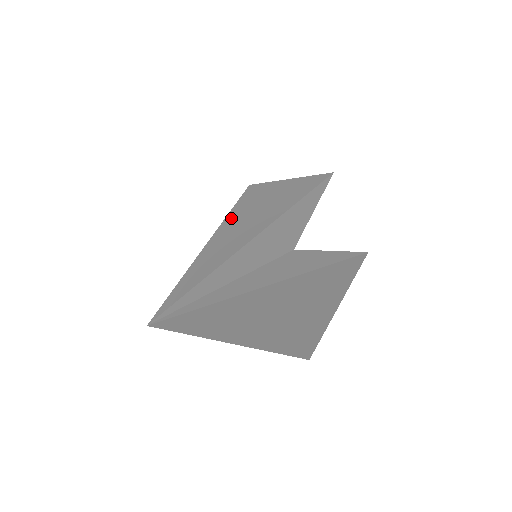
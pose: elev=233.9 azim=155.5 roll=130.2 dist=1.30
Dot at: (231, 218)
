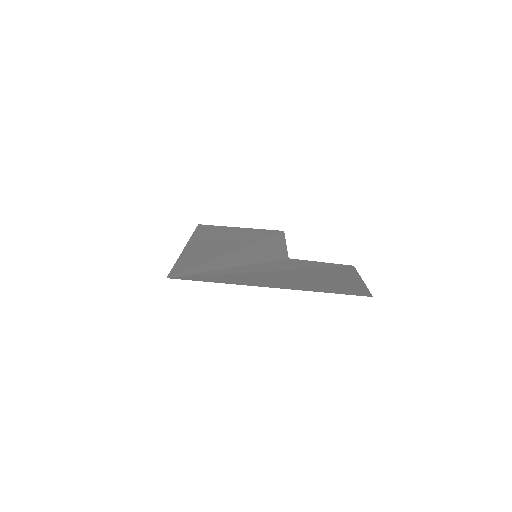
Dot at: (200, 236)
